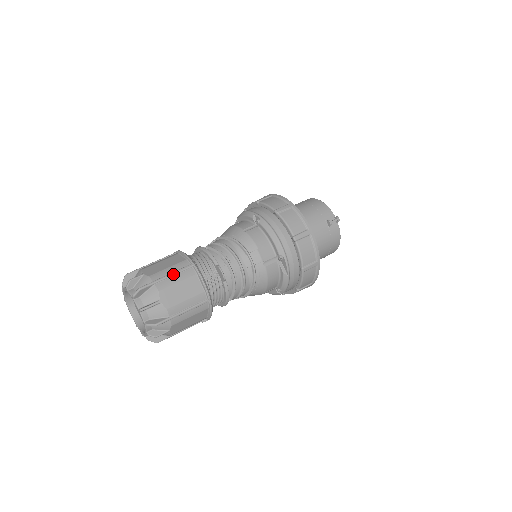
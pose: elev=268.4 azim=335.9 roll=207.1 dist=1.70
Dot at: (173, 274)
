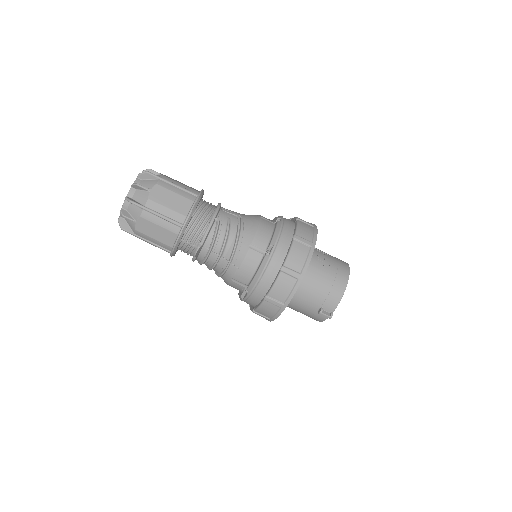
Dot at: (162, 217)
